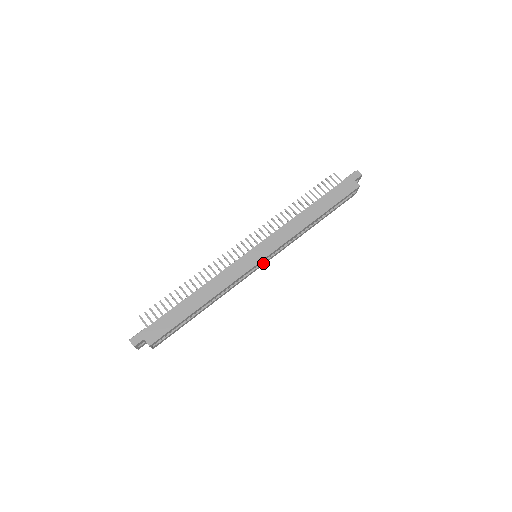
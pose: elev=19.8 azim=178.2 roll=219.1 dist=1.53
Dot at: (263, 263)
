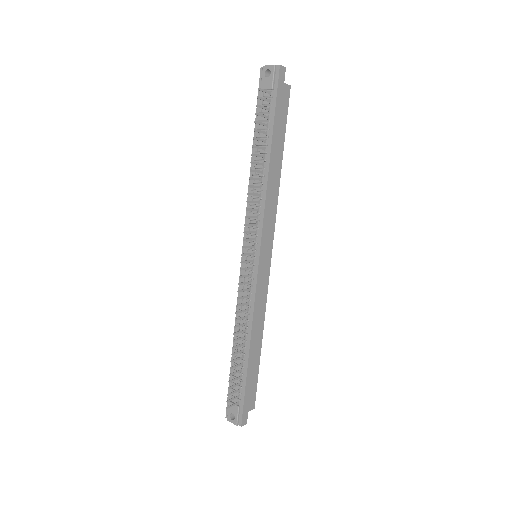
Dot at: occluded
